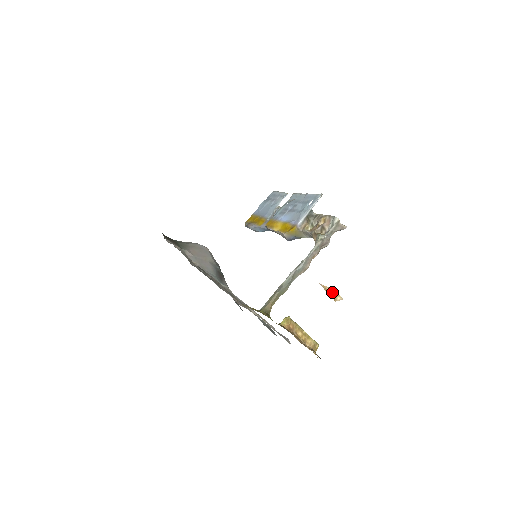
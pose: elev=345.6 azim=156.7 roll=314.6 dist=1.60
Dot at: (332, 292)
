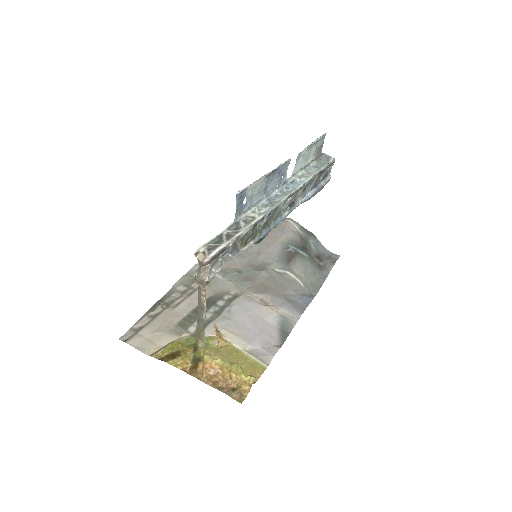
Dot at: (217, 337)
